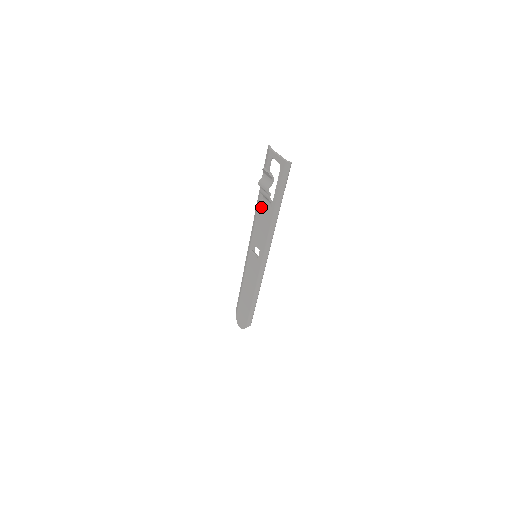
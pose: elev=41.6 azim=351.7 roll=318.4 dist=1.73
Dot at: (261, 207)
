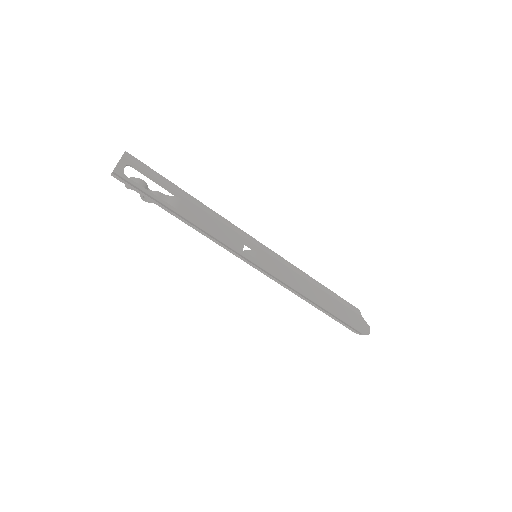
Dot at: (192, 208)
